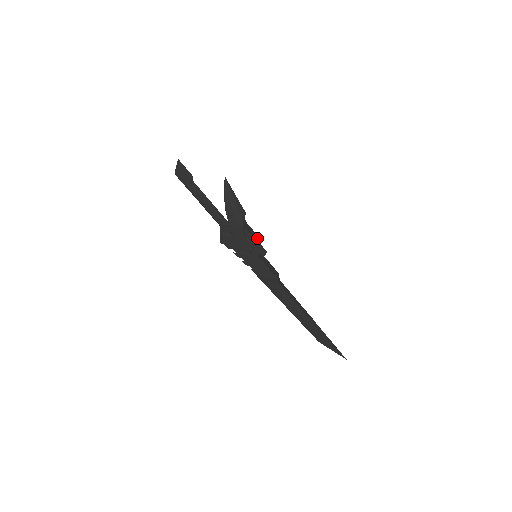
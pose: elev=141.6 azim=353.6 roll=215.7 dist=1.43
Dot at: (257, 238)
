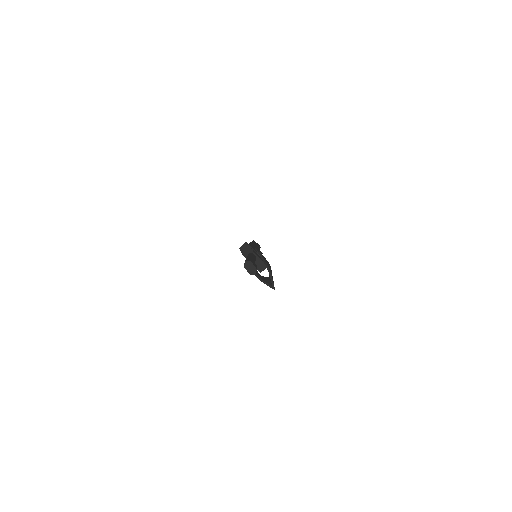
Dot at: occluded
